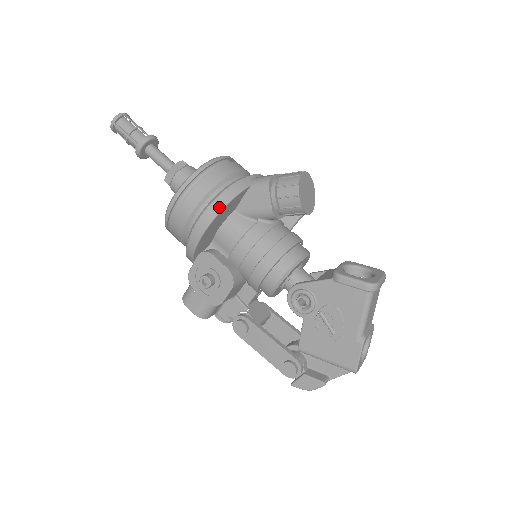
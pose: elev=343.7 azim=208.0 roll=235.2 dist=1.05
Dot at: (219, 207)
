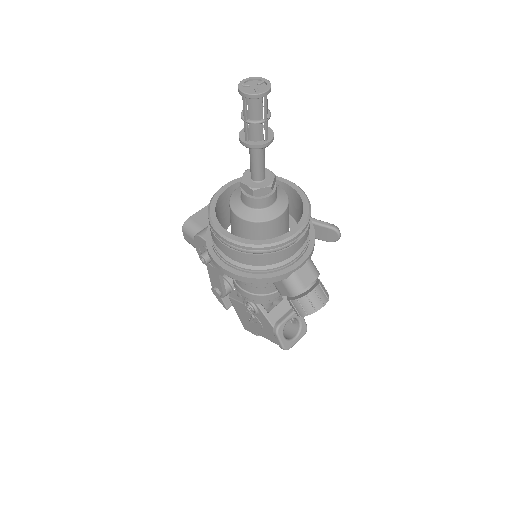
Dot at: (247, 281)
